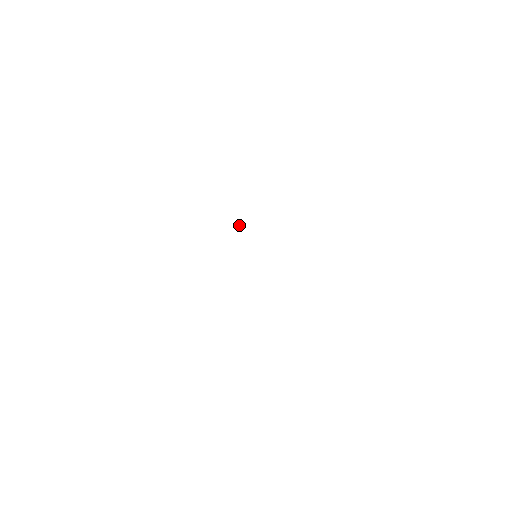
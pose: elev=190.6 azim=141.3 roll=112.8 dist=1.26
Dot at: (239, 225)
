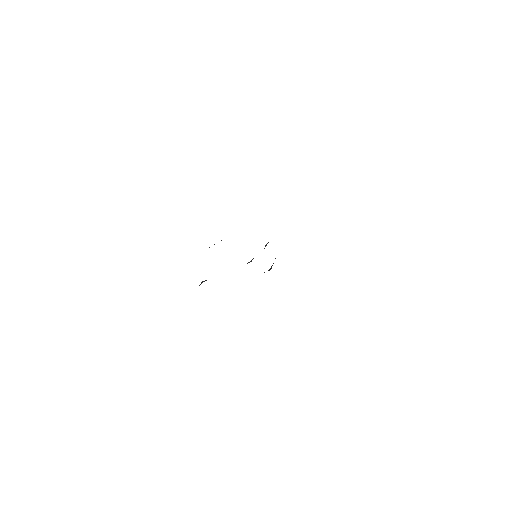
Dot at: occluded
